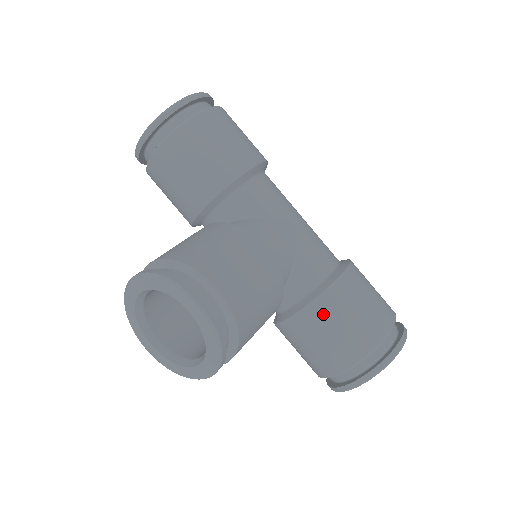
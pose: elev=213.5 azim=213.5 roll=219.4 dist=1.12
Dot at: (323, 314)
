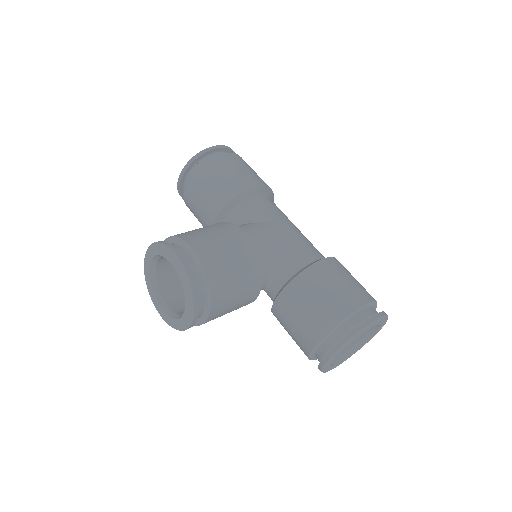
Dot at: (299, 292)
